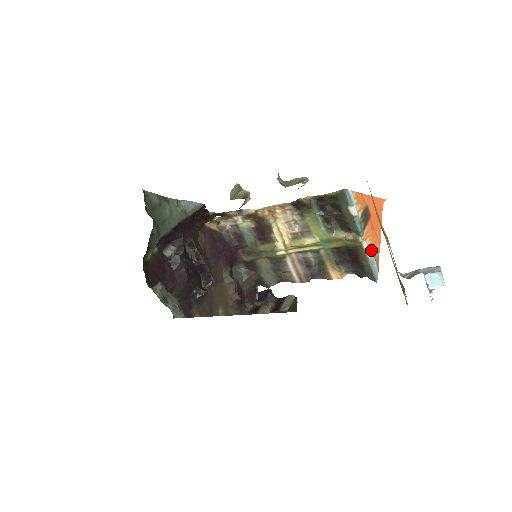
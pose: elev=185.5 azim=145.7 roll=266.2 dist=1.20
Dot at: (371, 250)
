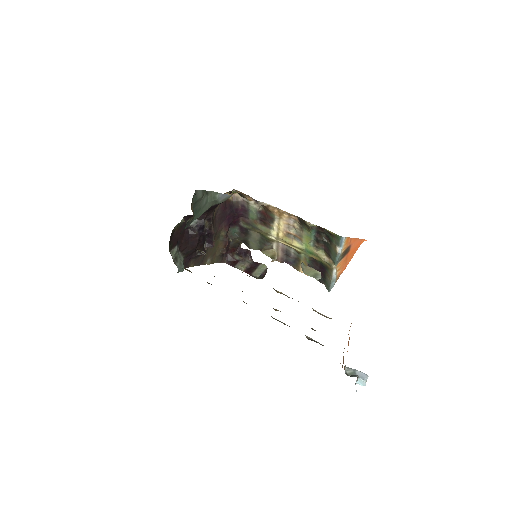
Dot at: (337, 273)
